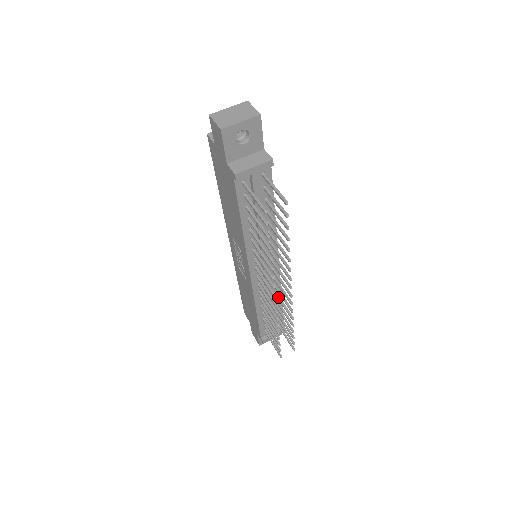
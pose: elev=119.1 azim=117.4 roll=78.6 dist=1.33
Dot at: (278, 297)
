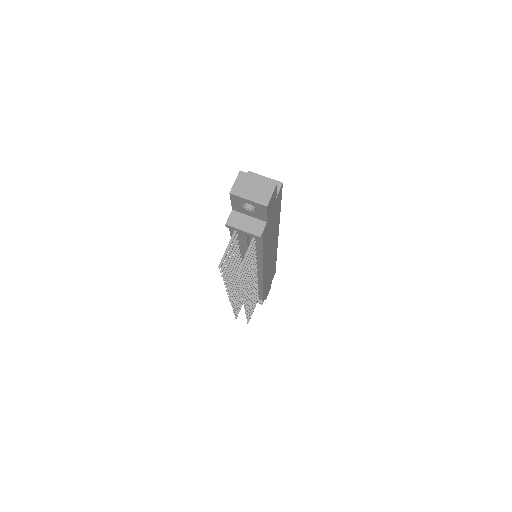
Dot at: (255, 290)
